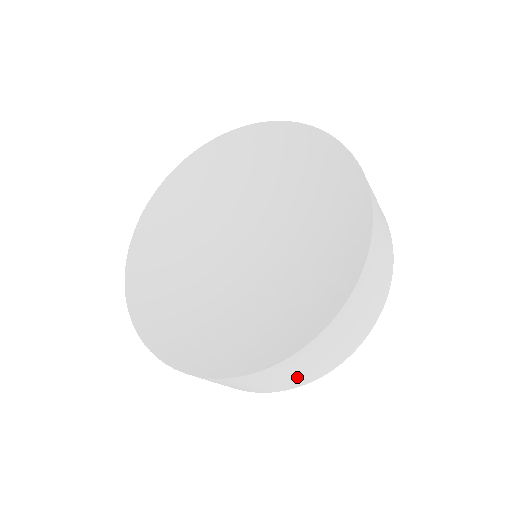
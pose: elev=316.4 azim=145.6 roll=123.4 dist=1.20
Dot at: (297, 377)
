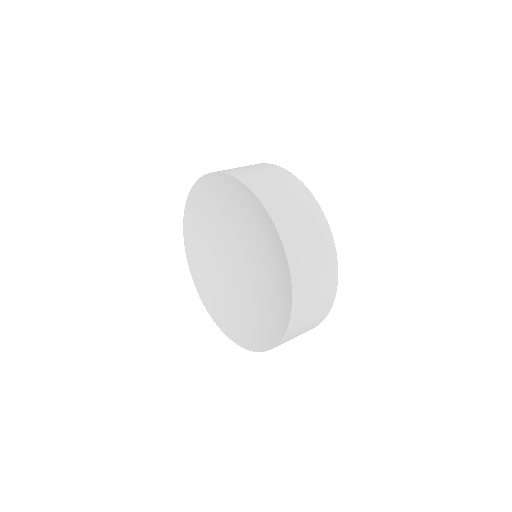
Dot at: (310, 325)
